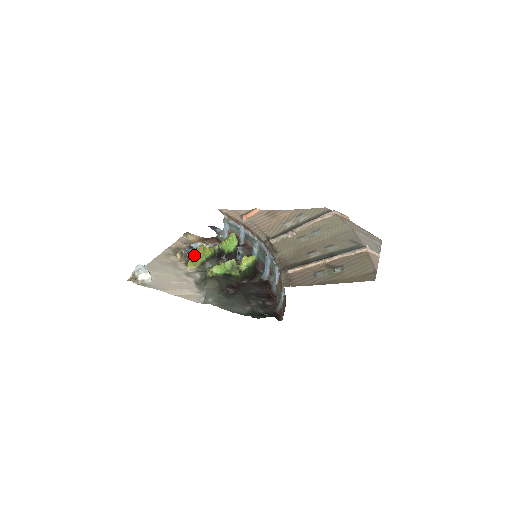
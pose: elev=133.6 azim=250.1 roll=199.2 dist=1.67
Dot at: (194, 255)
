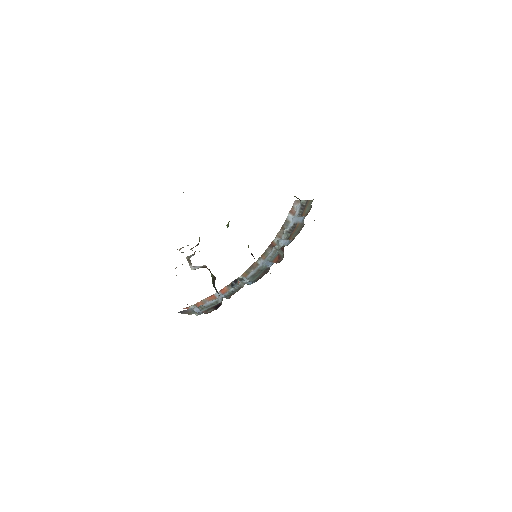
Dot at: occluded
